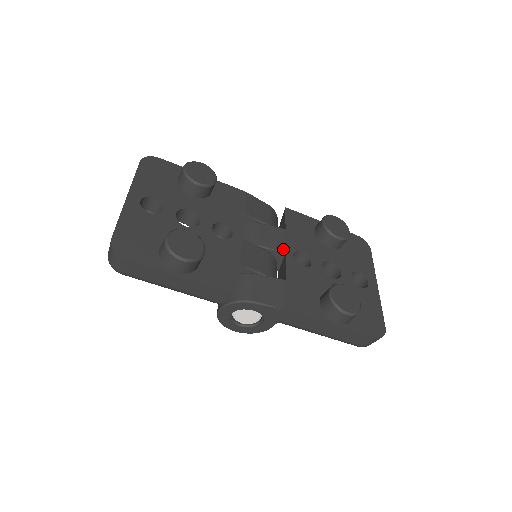
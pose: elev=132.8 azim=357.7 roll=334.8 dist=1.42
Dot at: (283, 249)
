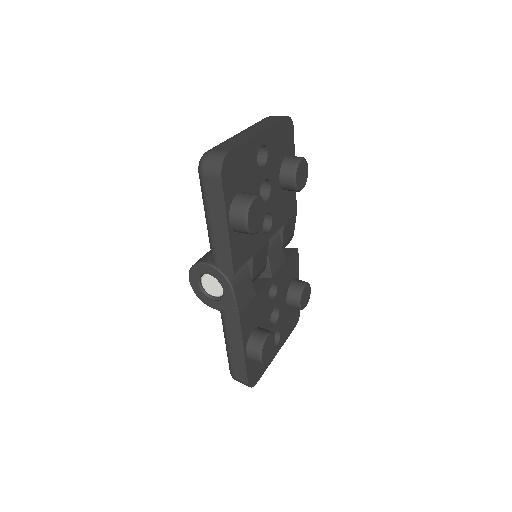
Dot at: (274, 274)
